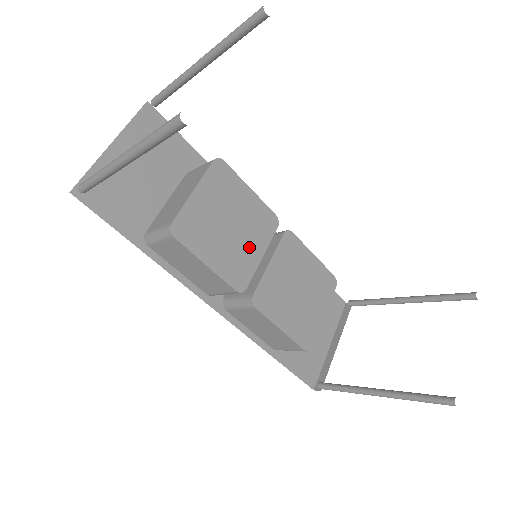
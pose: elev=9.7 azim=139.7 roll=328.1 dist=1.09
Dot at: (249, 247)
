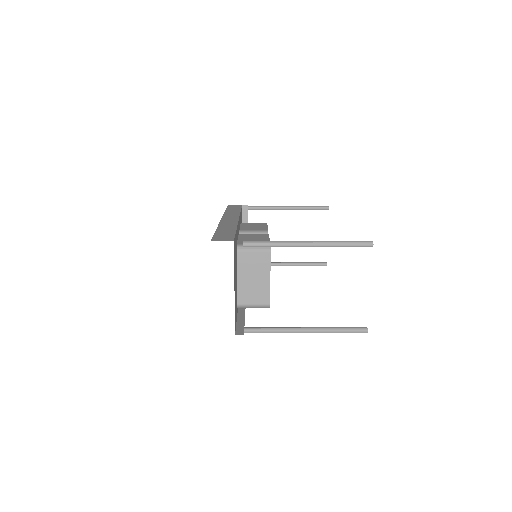
Dot at: occluded
